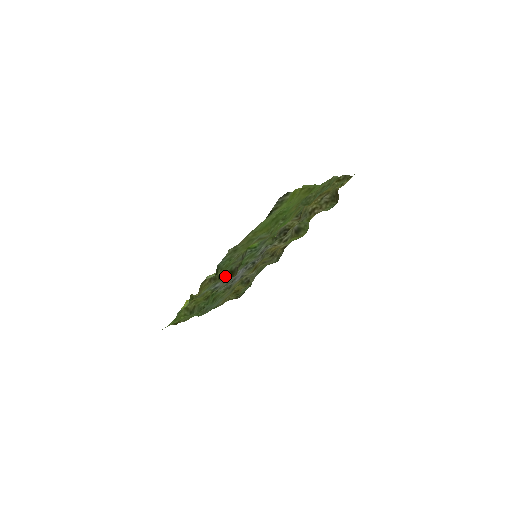
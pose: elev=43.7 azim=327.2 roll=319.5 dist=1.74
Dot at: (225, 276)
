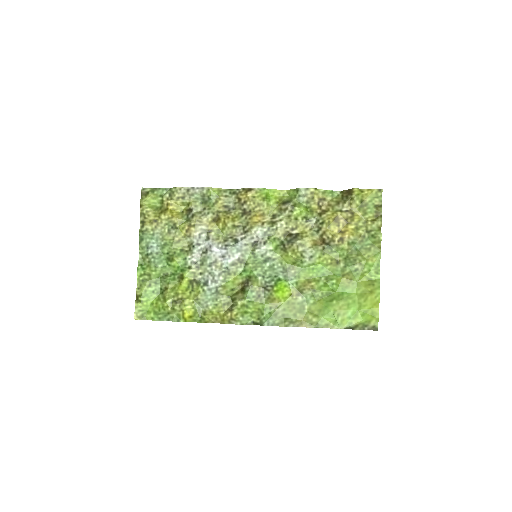
Dot at: (237, 294)
